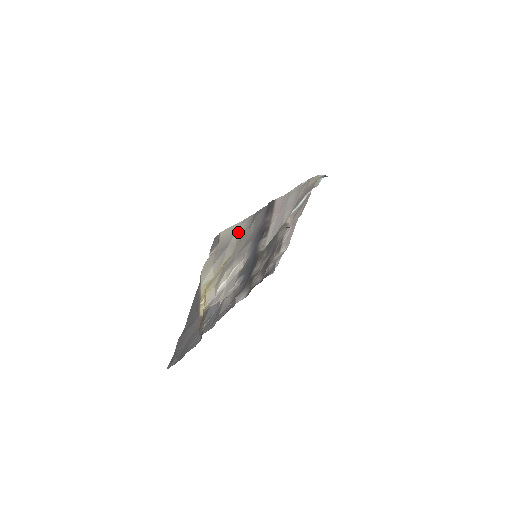
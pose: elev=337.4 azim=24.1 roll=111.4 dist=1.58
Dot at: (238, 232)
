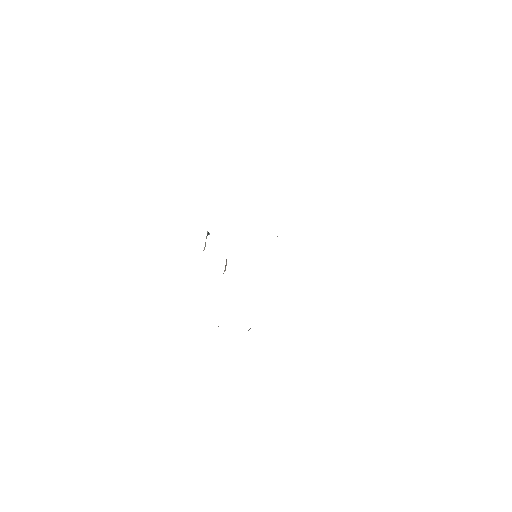
Dot at: occluded
